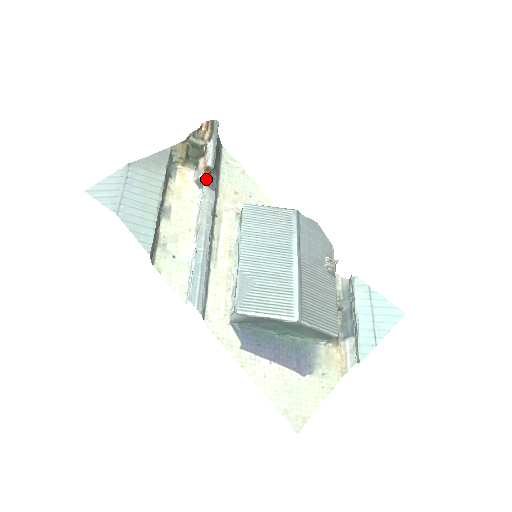
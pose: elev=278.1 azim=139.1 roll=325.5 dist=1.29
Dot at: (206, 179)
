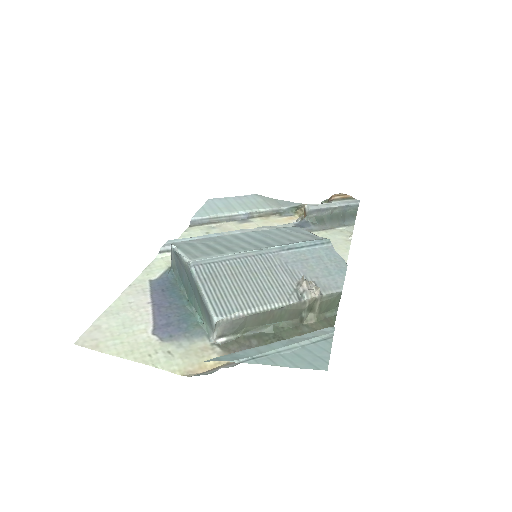
Dot at: (300, 221)
